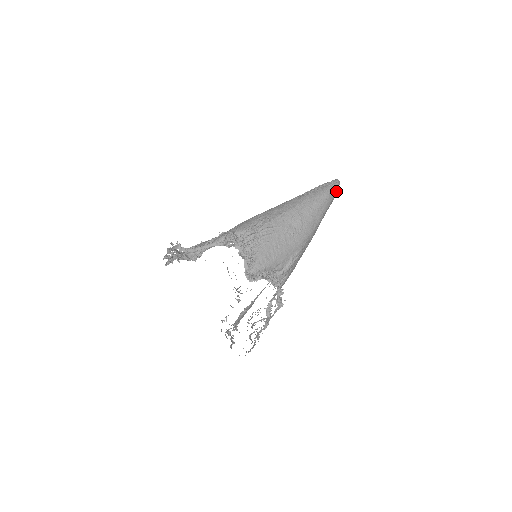
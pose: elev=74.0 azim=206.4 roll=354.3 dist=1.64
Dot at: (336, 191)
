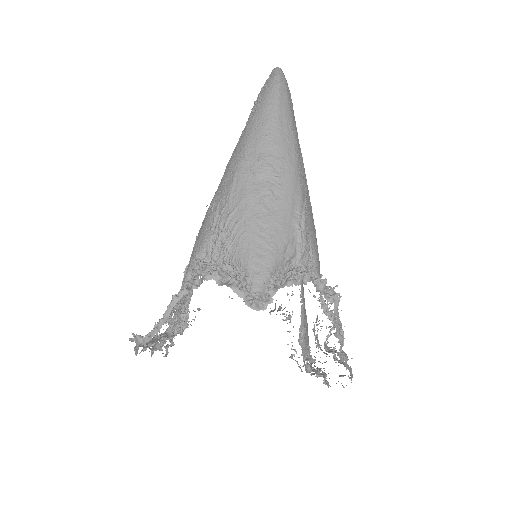
Dot at: (284, 84)
